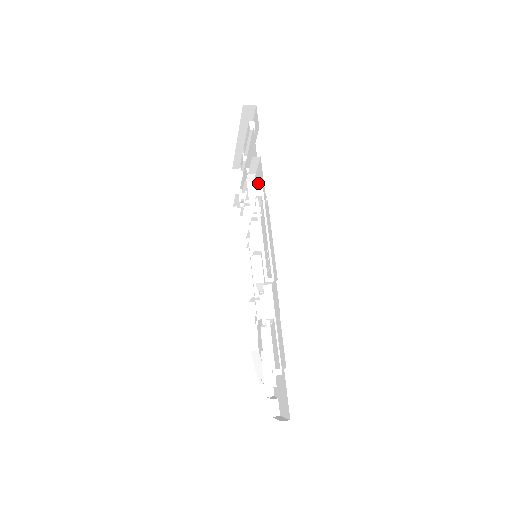
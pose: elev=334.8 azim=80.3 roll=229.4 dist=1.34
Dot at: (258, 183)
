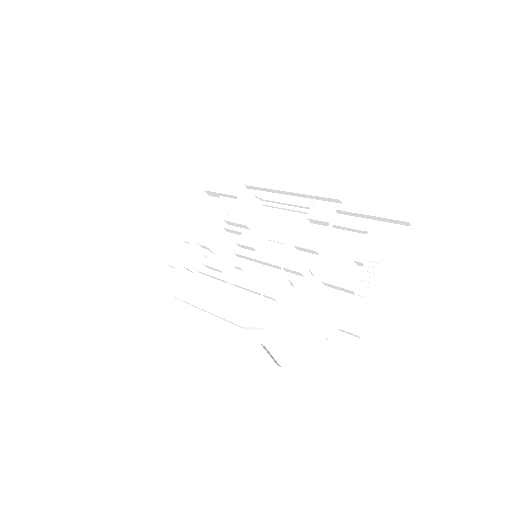
Dot at: (245, 207)
